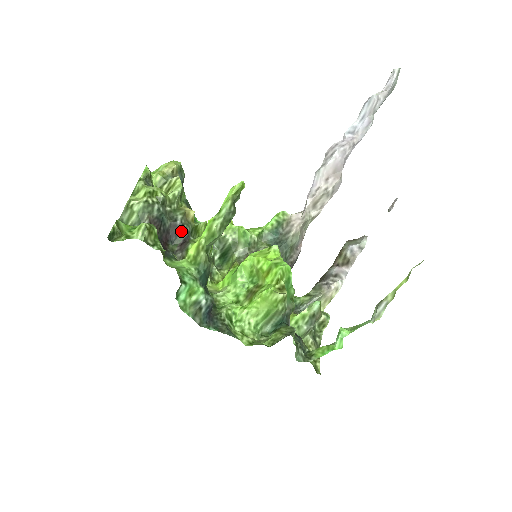
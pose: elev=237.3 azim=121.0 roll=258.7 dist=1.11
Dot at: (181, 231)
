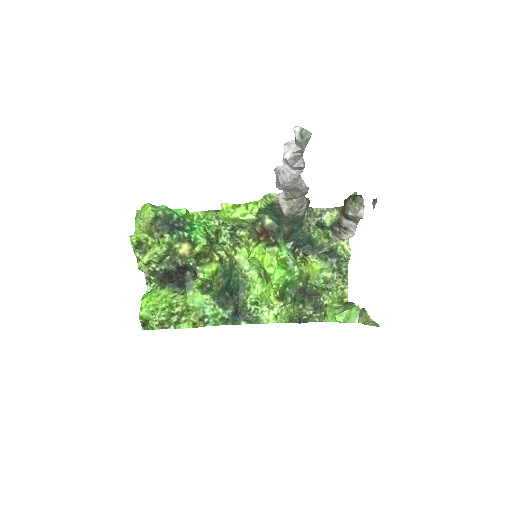
Dot at: (187, 267)
